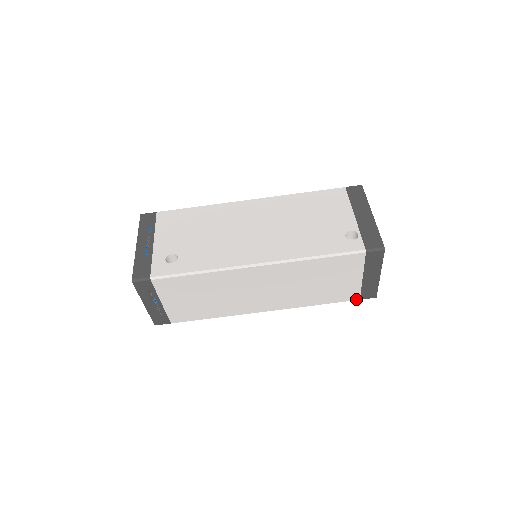
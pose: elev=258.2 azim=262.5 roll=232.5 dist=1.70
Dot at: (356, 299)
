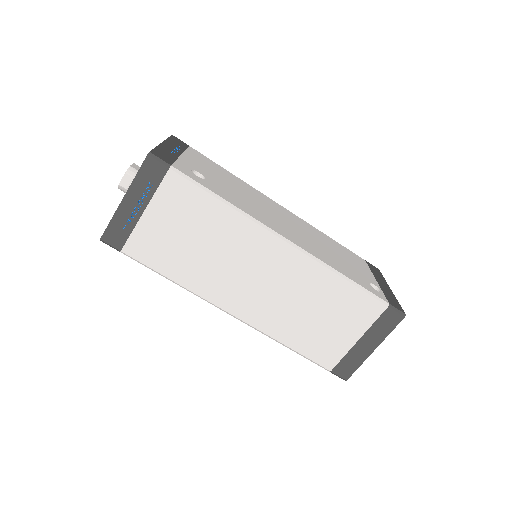
Dot at: (328, 368)
